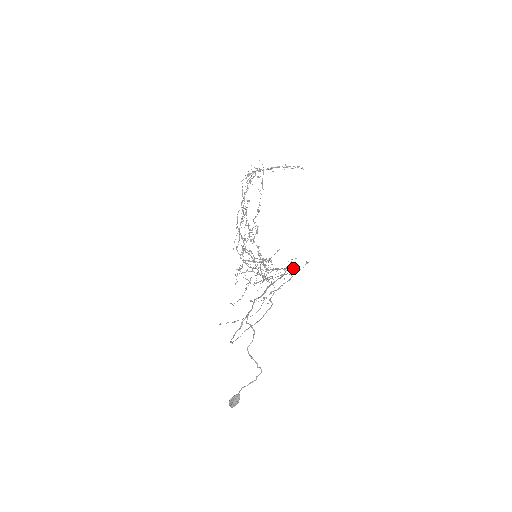
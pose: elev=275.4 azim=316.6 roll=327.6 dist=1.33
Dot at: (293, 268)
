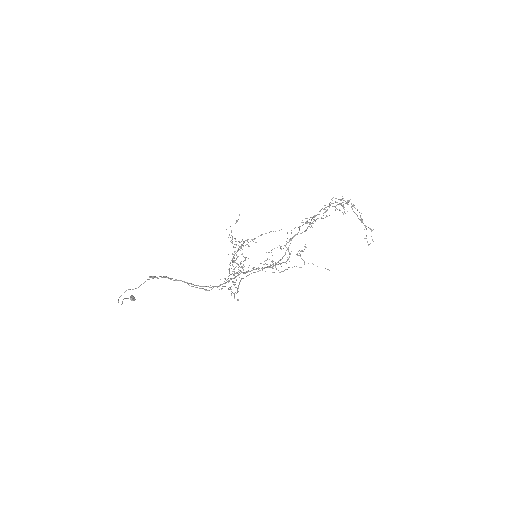
Dot at: (238, 291)
